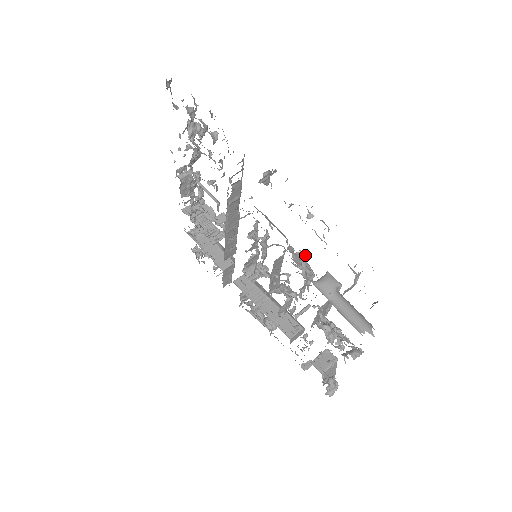
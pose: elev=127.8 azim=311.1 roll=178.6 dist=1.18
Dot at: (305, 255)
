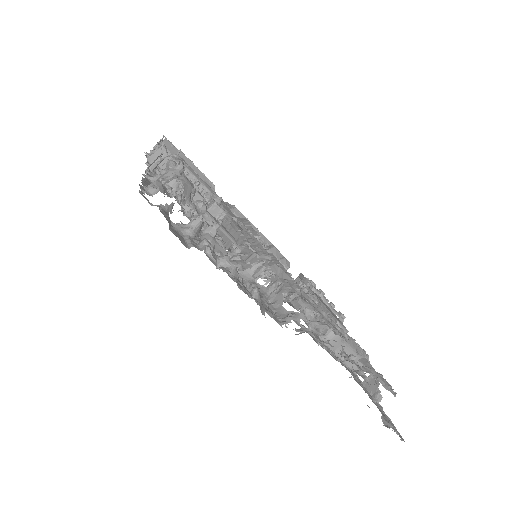
Dot at: occluded
